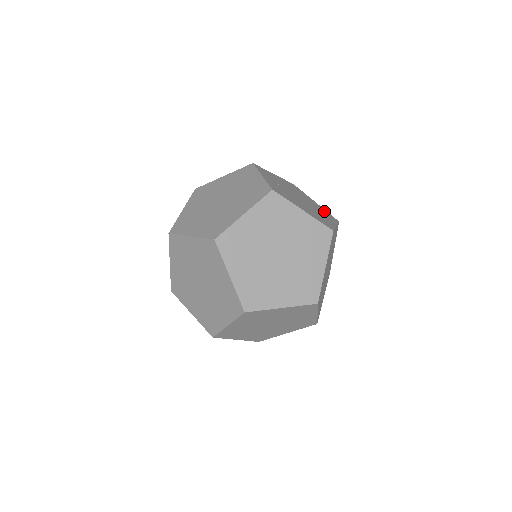
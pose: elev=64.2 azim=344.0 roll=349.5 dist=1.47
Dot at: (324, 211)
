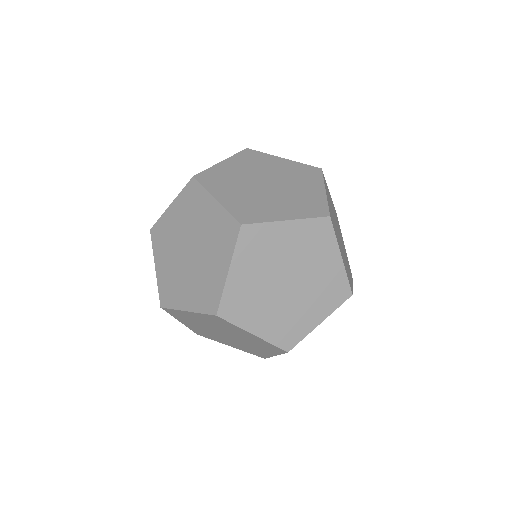
Dot at: (335, 212)
